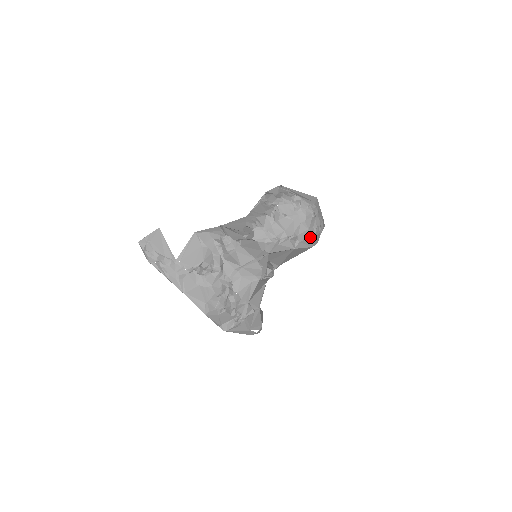
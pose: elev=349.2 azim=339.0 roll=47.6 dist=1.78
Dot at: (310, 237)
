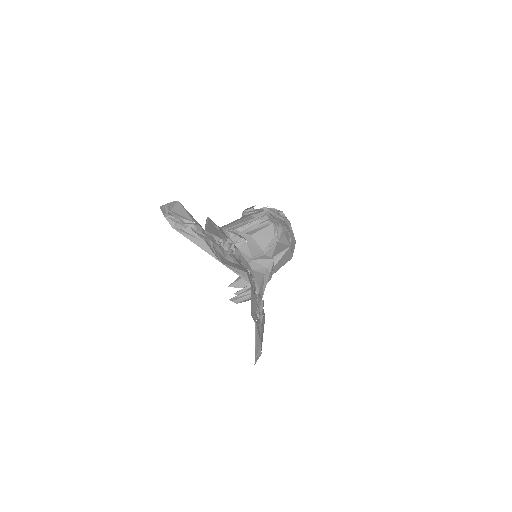
Dot at: (294, 243)
